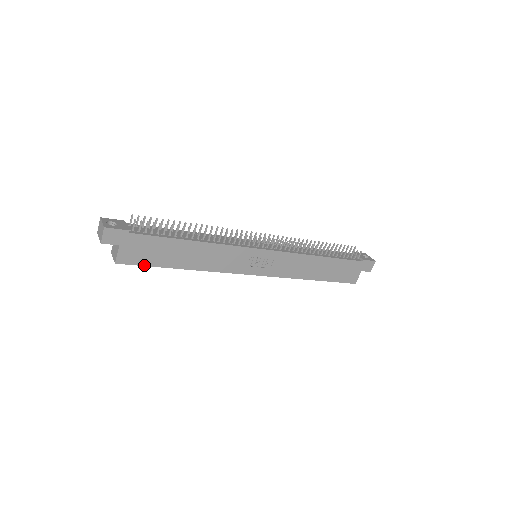
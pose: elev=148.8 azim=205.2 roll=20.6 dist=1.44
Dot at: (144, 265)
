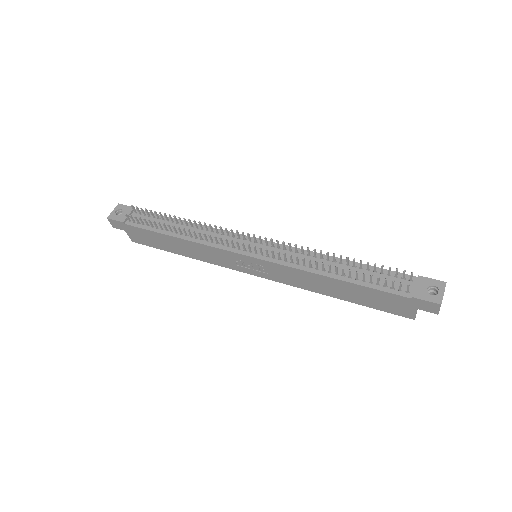
Dot at: (152, 246)
